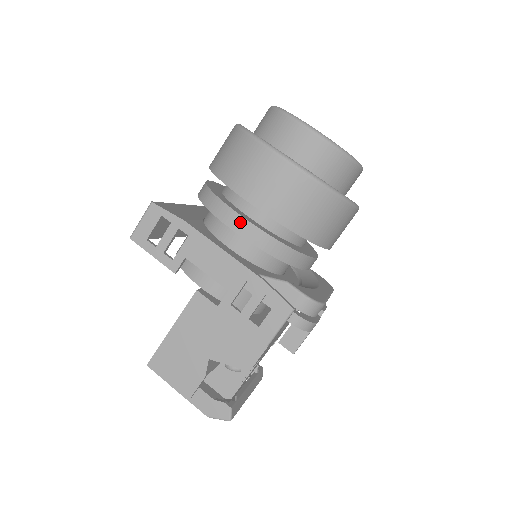
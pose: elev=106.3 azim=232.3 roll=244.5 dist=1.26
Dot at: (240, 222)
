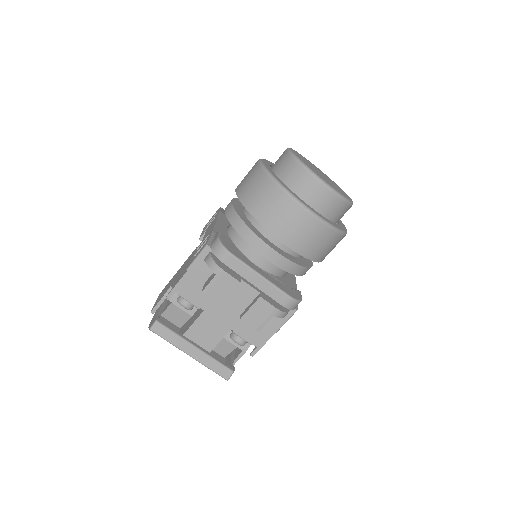
Dot at: occluded
